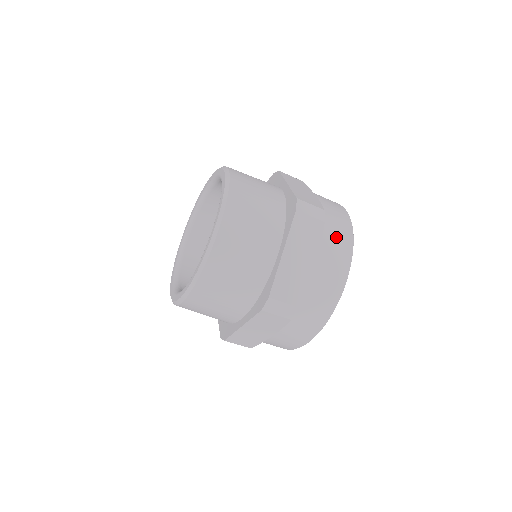
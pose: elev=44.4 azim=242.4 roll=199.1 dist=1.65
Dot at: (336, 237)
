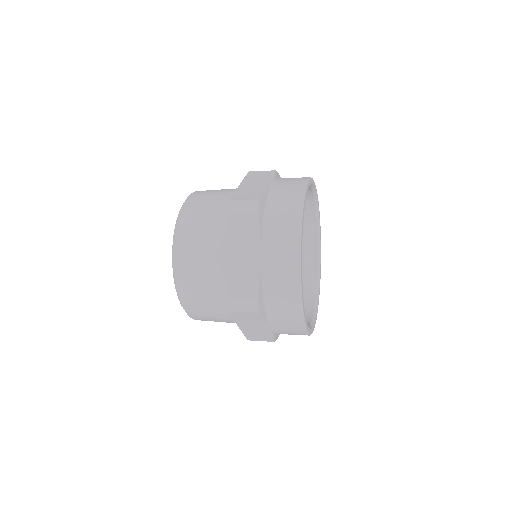
Dot at: (281, 310)
